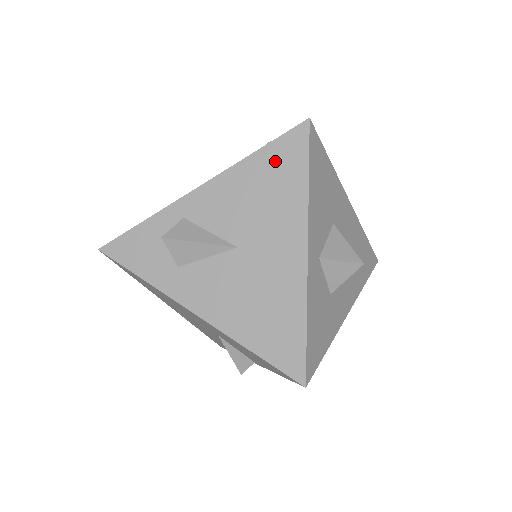
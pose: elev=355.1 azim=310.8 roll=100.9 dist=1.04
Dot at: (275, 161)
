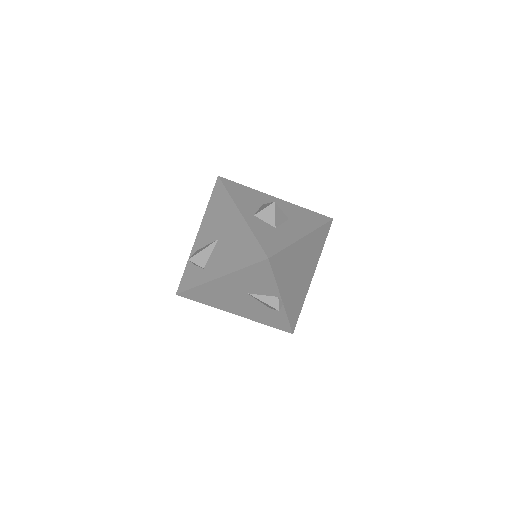
Dot at: (215, 199)
